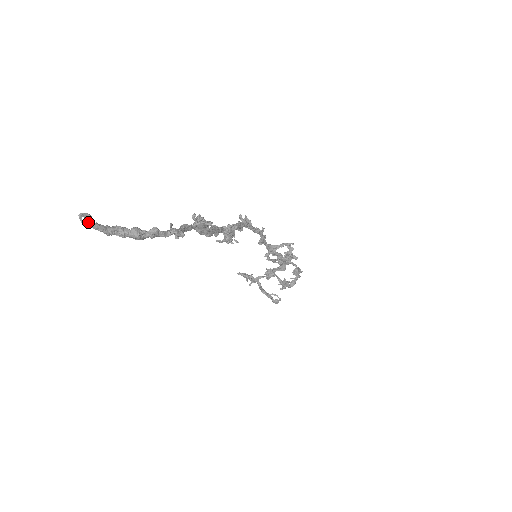
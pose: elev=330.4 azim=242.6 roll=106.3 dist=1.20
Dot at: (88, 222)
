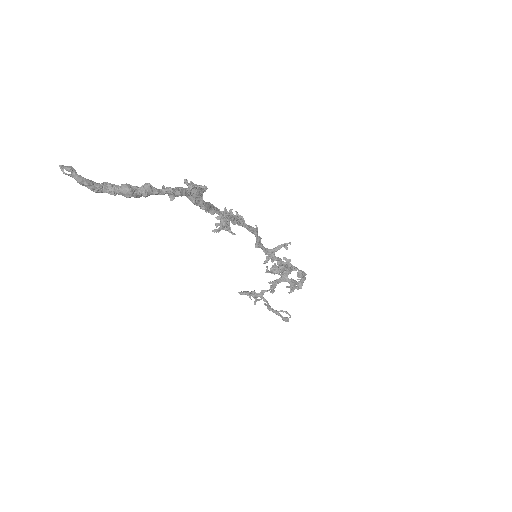
Dot at: (71, 174)
